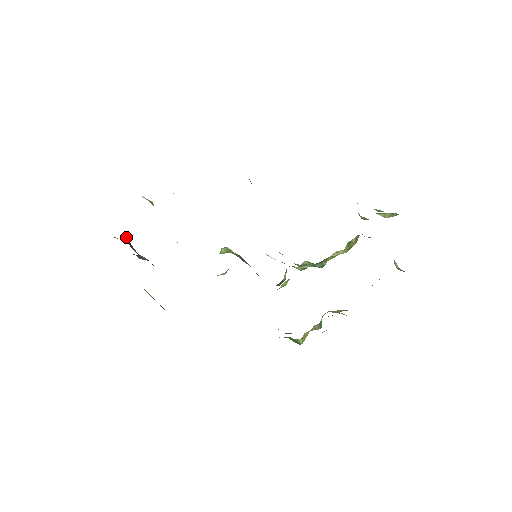
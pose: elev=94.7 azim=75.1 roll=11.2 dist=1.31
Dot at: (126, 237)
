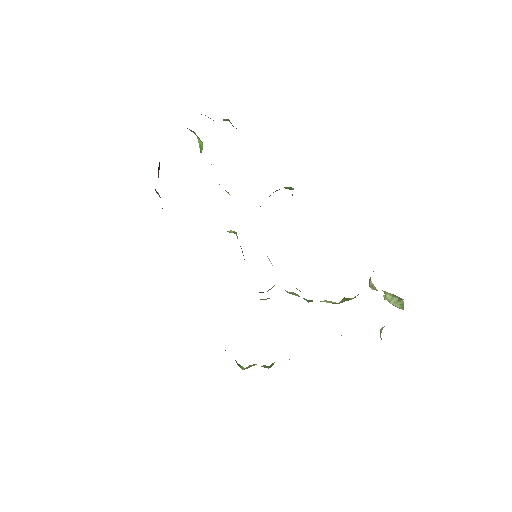
Dot at: occluded
